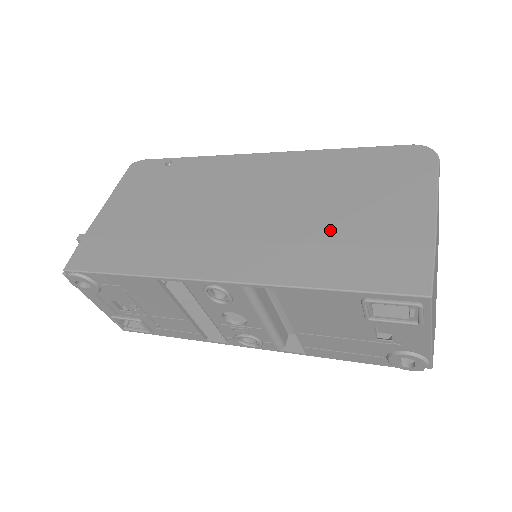
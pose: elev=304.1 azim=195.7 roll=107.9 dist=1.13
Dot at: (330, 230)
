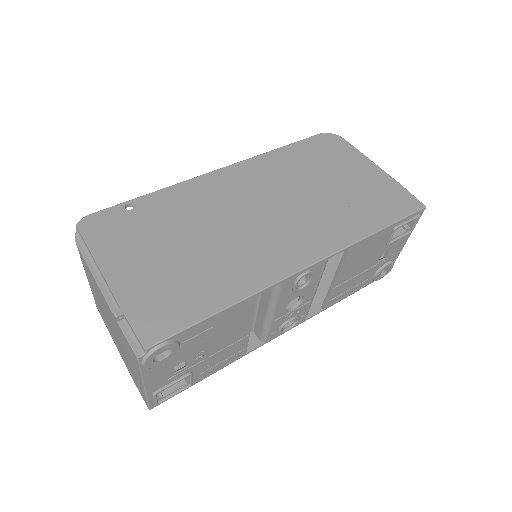
Dot at: (339, 198)
